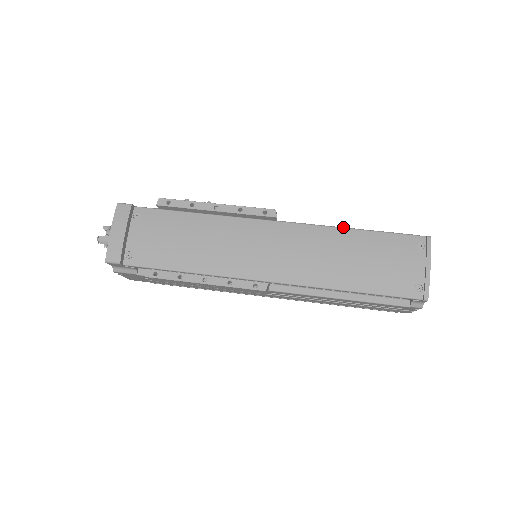
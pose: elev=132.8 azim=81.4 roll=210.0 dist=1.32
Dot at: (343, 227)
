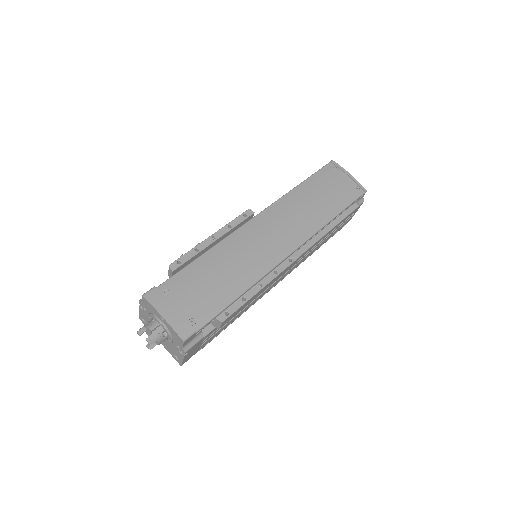
Dot at: occluded
